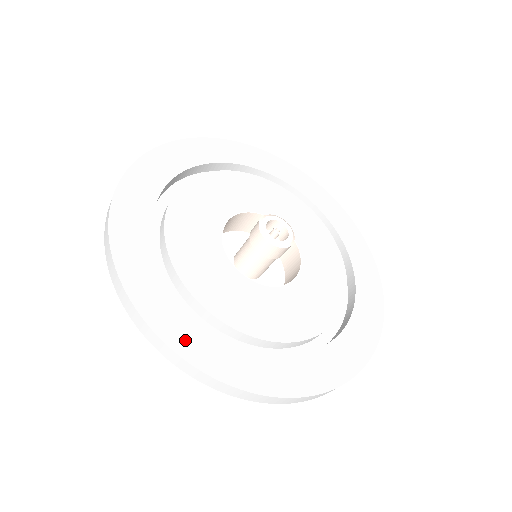
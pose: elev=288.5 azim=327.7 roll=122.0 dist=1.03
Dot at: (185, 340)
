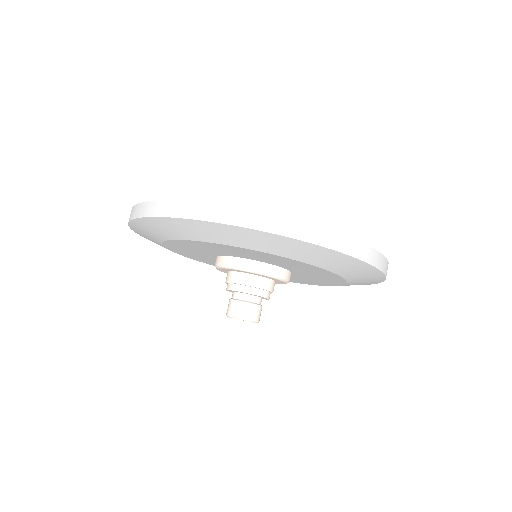
Dot at: occluded
